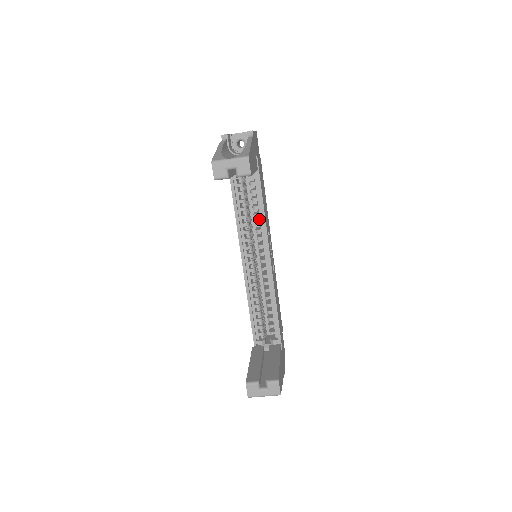
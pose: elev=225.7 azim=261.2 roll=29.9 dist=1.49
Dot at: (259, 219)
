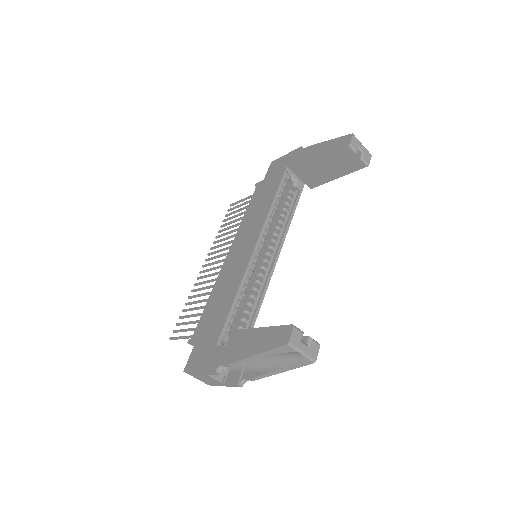
Dot at: occluded
